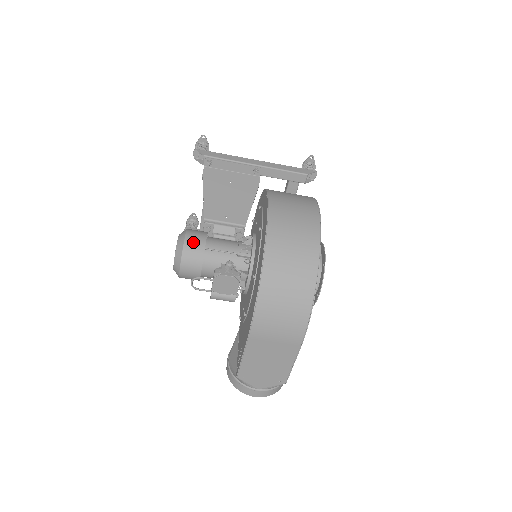
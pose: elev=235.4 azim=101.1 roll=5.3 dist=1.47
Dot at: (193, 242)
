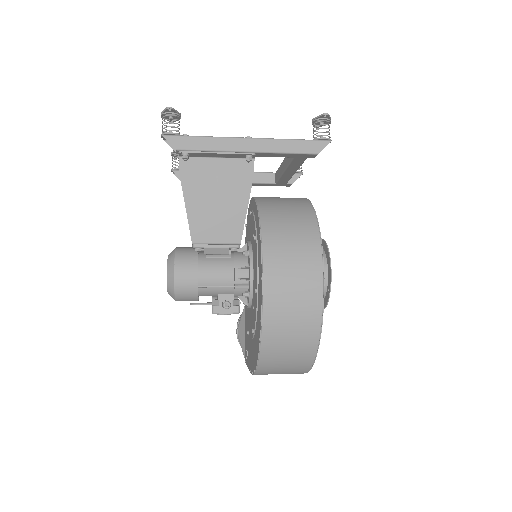
Dot at: (184, 284)
